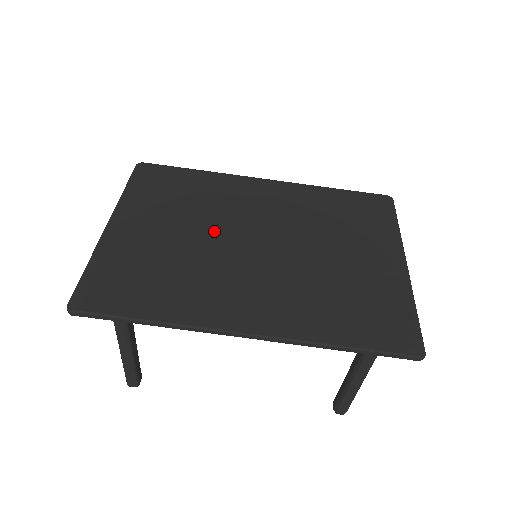
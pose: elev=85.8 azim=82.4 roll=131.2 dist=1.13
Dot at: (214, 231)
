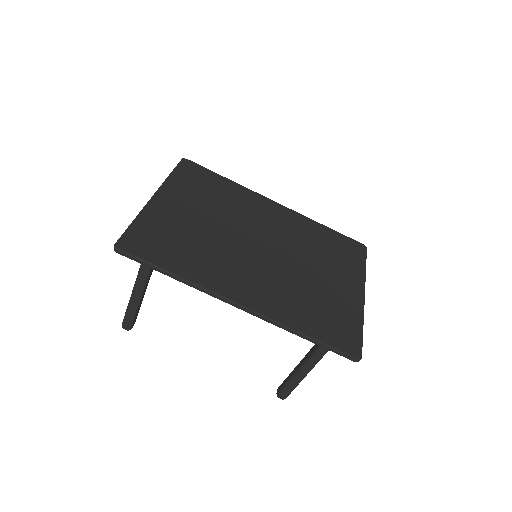
Dot at: (231, 227)
